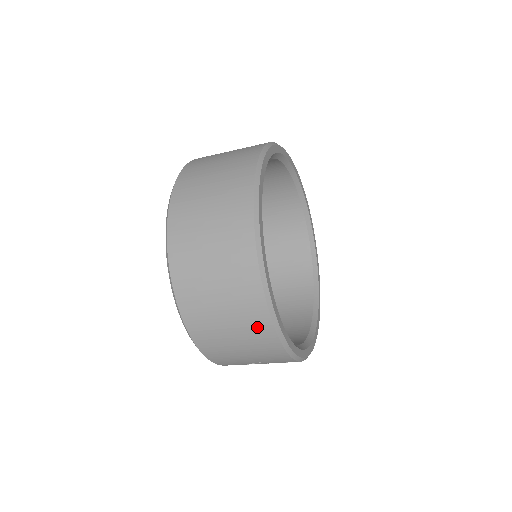
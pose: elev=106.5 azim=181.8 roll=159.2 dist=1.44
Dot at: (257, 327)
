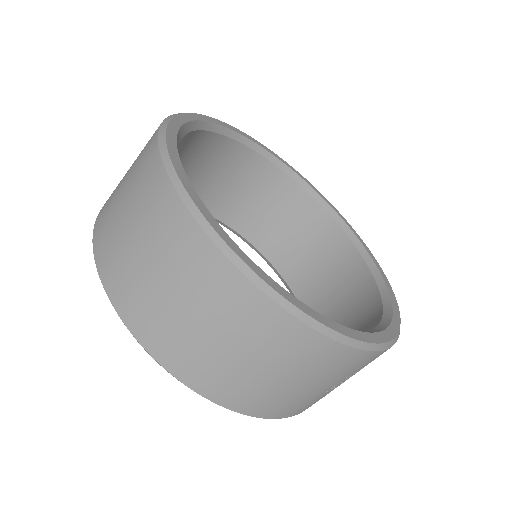
Dot at: (294, 344)
